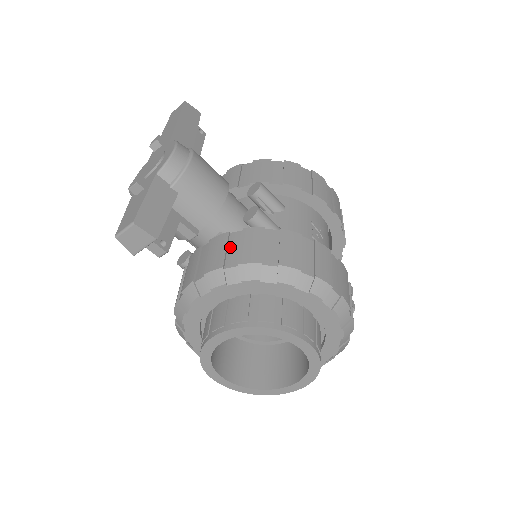
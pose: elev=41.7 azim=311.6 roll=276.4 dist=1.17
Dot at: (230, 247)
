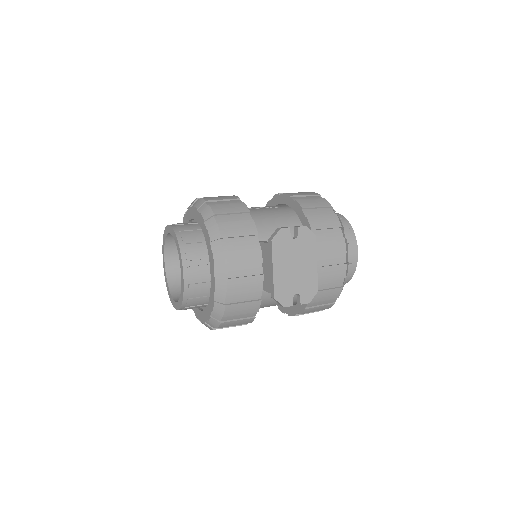
Dot at: occluded
